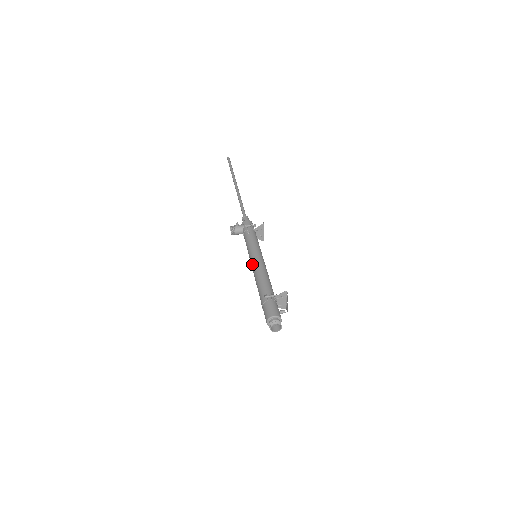
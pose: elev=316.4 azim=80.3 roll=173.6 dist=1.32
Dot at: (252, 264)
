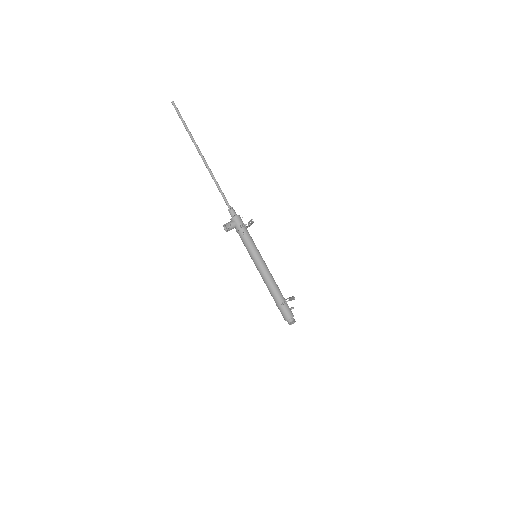
Dot at: (258, 268)
